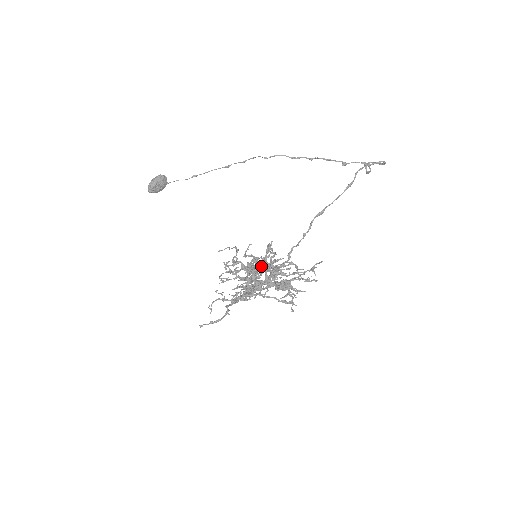
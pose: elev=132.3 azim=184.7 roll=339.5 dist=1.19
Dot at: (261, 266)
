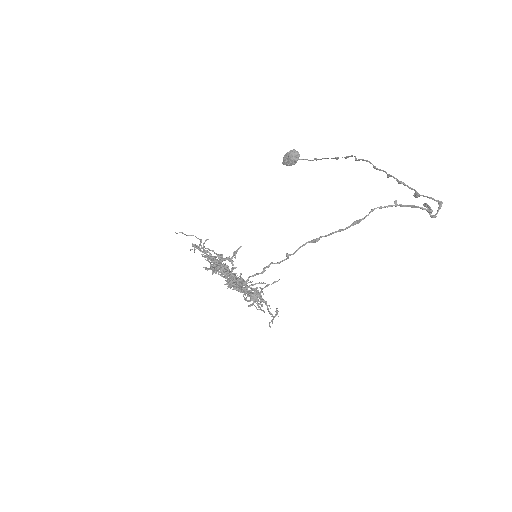
Dot at: occluded
